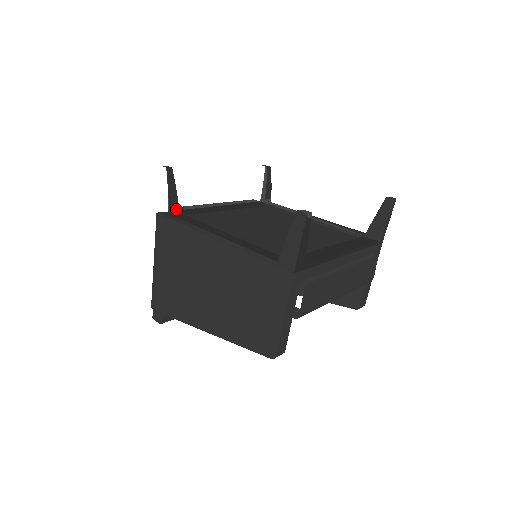
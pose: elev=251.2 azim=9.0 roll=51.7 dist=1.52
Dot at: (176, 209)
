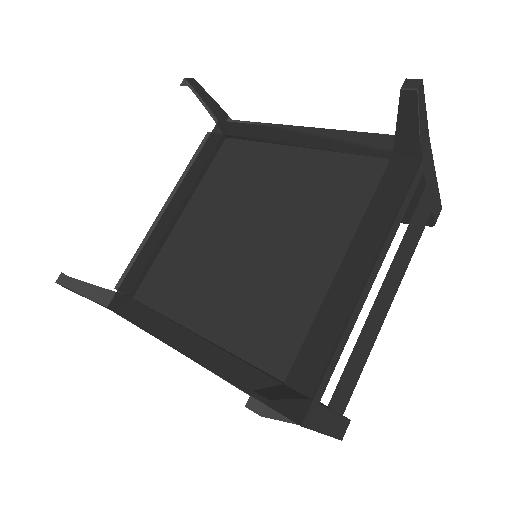
Dot at: (121, 299)
